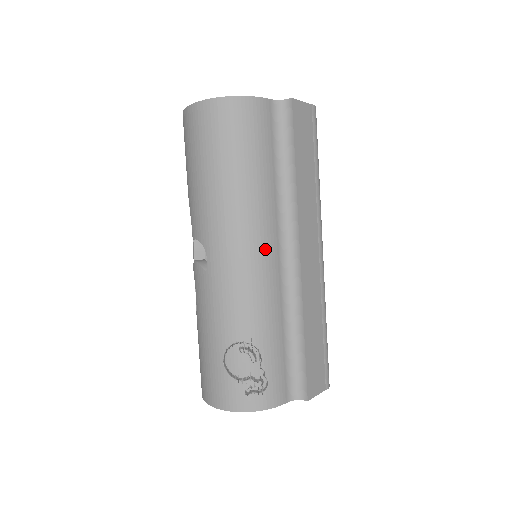
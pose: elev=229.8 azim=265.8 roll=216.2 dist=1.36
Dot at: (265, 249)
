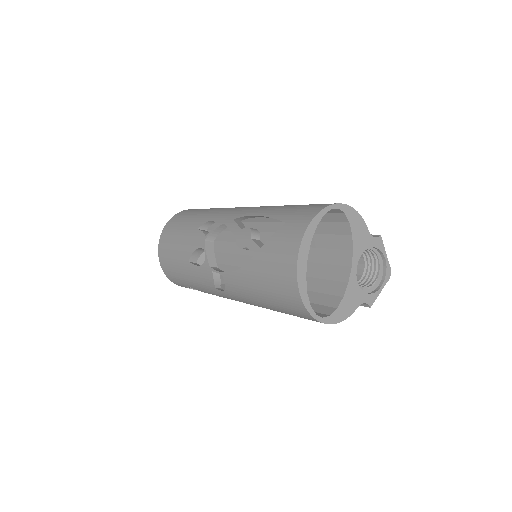
Dot at: occluded
